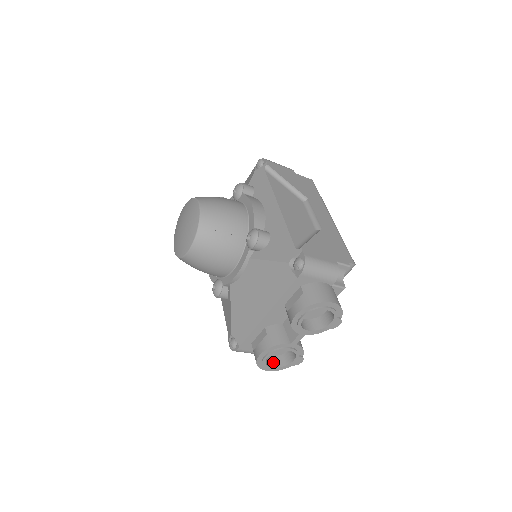
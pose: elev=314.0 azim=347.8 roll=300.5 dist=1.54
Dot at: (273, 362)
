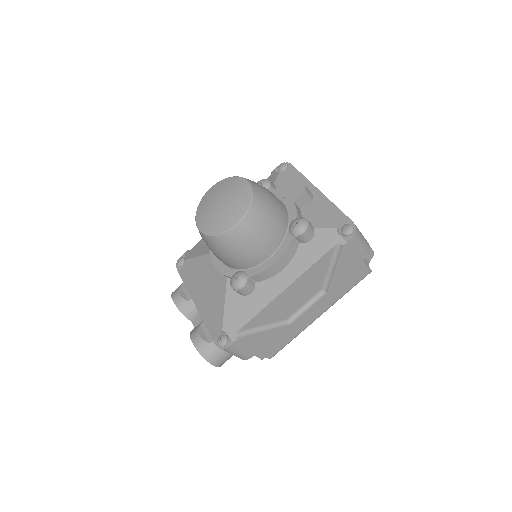
Dot at: occluded
